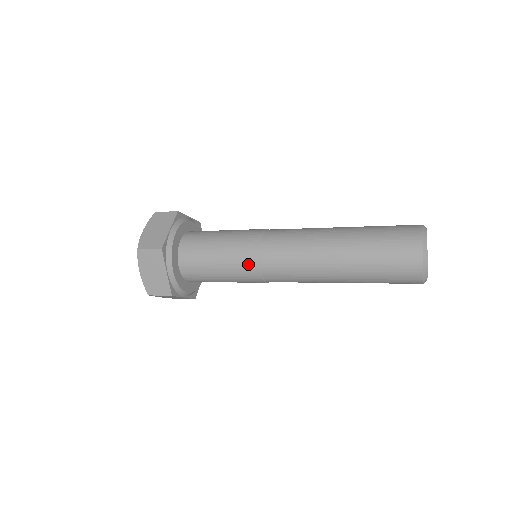
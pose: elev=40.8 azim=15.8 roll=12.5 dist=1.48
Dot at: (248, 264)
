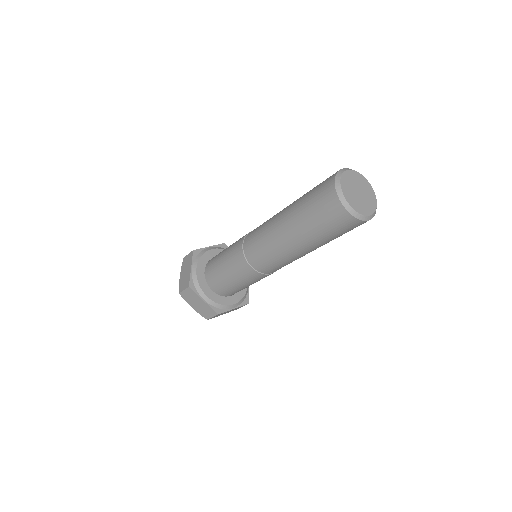
Dot at: (245, 269)
